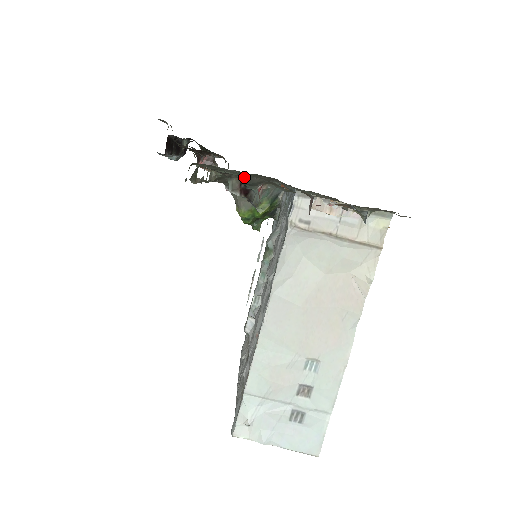
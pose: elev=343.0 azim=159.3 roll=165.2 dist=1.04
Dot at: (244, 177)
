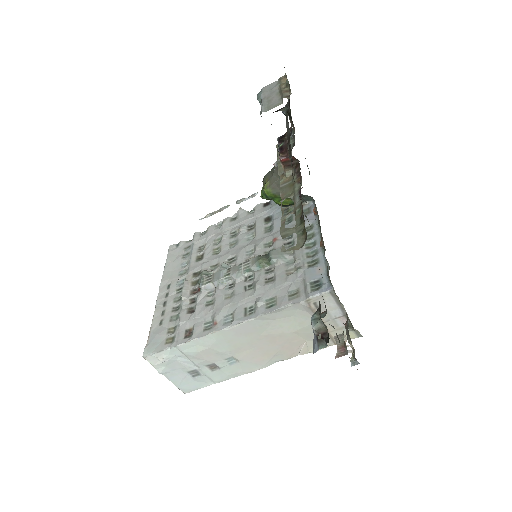
Dot at: (301, 197)
